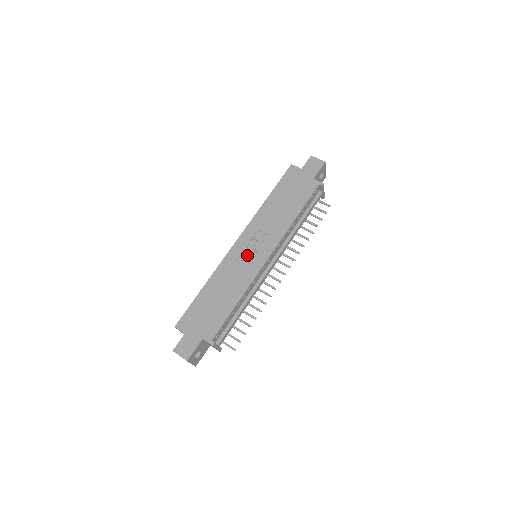
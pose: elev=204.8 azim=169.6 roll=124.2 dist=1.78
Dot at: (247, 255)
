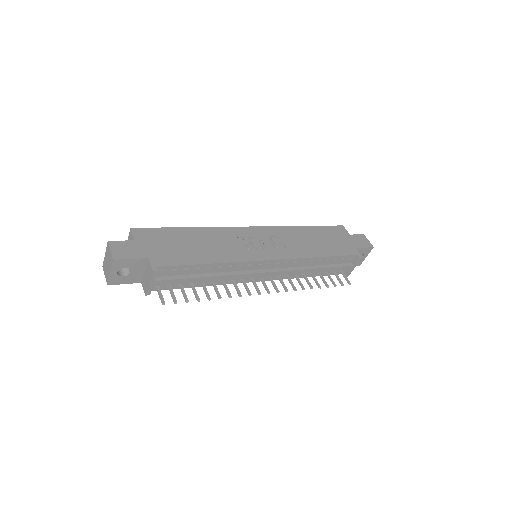
Dot at: (253, 242)
